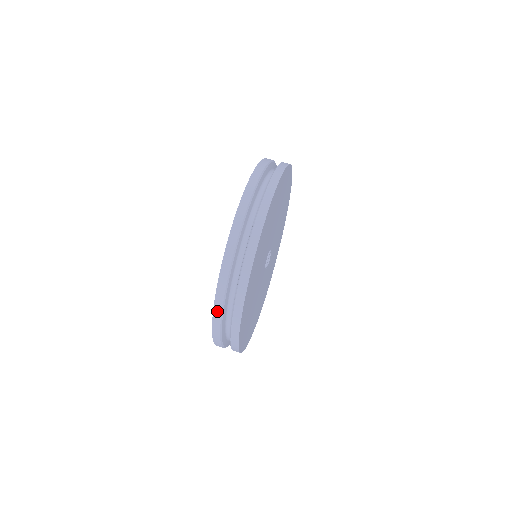
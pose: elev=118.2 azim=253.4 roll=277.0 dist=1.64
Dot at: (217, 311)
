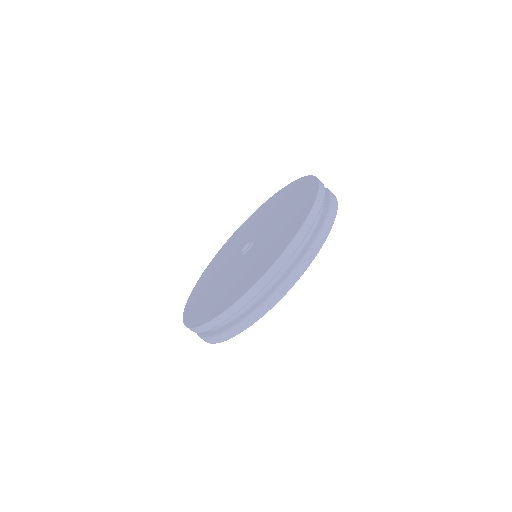
Dot at: occluded
